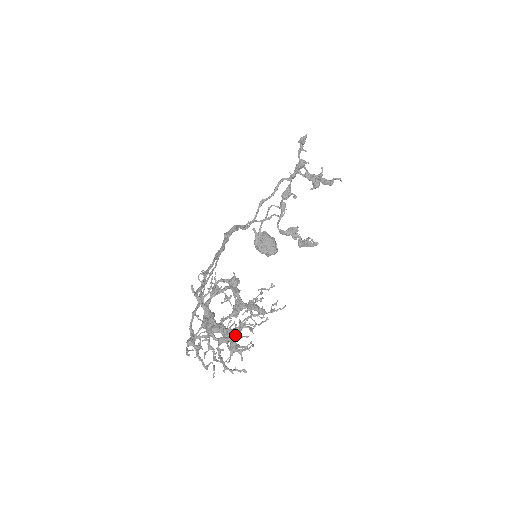
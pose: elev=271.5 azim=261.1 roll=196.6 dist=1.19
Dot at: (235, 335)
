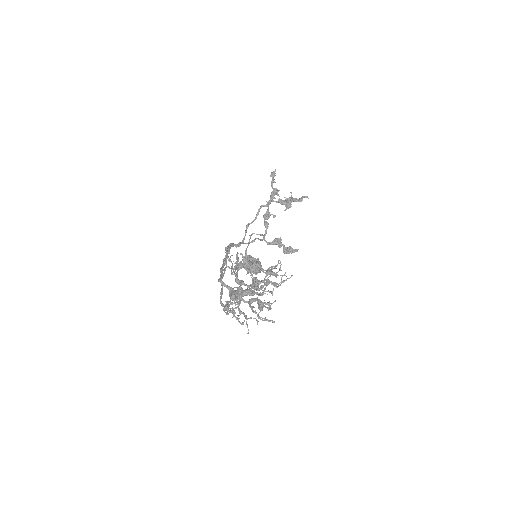
Dot at: occluded
